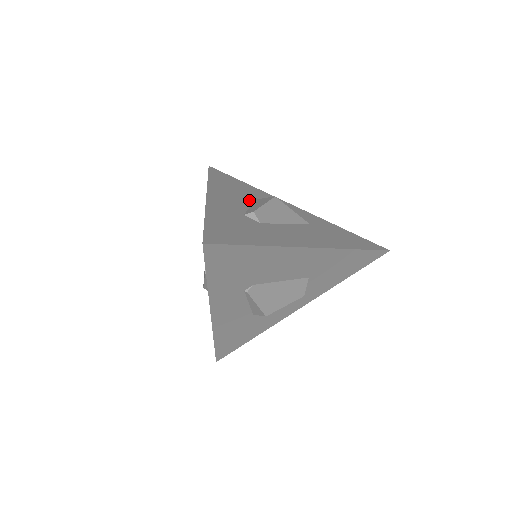
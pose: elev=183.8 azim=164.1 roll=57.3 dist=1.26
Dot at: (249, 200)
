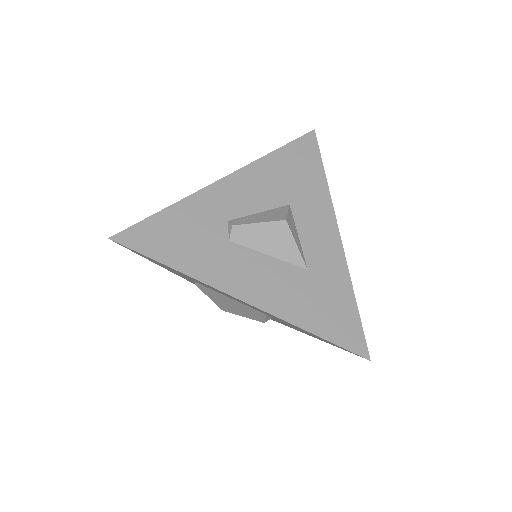
Dot at: (277, 202)
